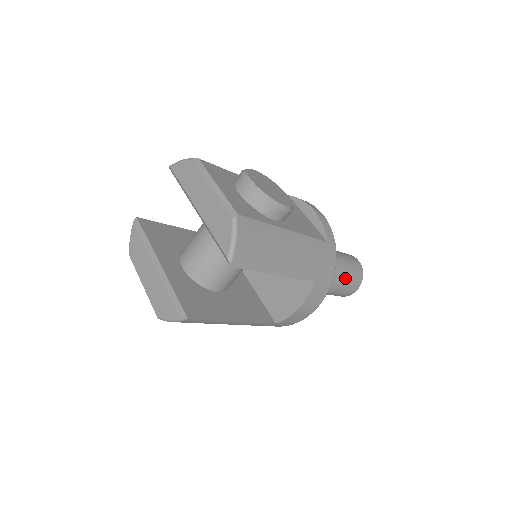
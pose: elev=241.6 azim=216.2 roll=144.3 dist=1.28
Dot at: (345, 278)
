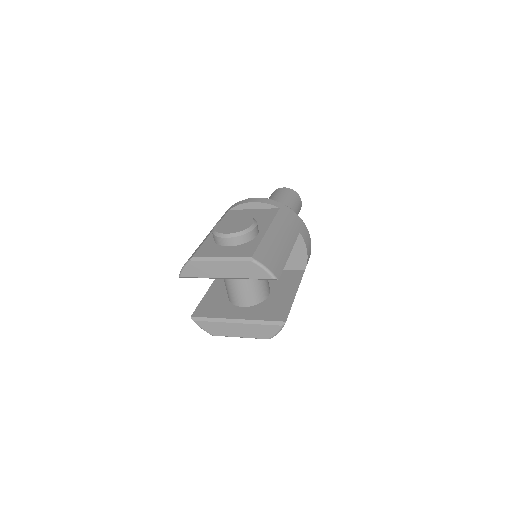
Dot at: (293, 206)
